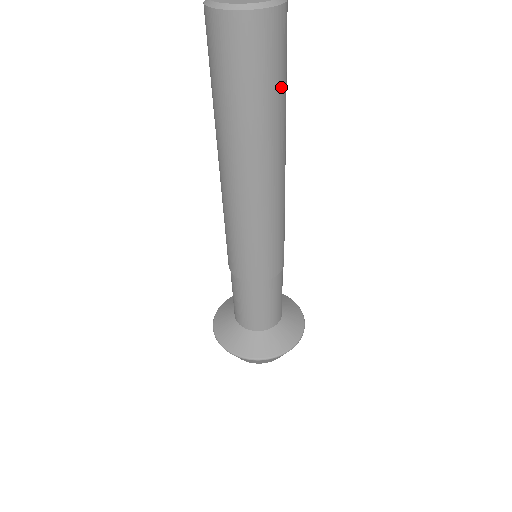
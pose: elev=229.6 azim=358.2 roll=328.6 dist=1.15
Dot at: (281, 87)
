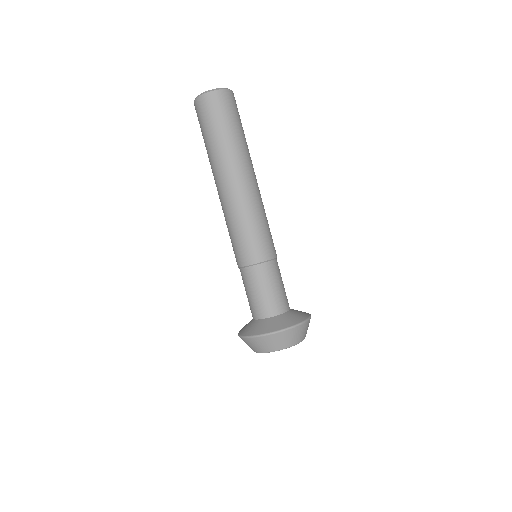
Dot at: (243, 130)
